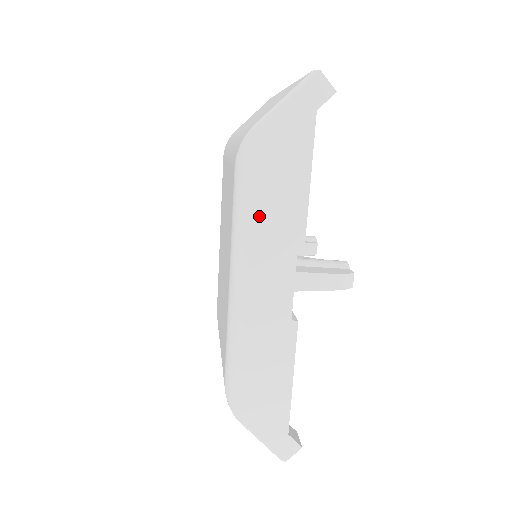
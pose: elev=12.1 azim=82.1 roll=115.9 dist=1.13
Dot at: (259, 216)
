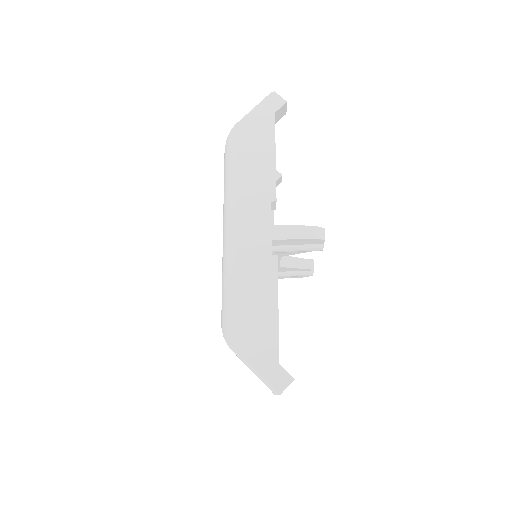
Dot at: (240, 179)
